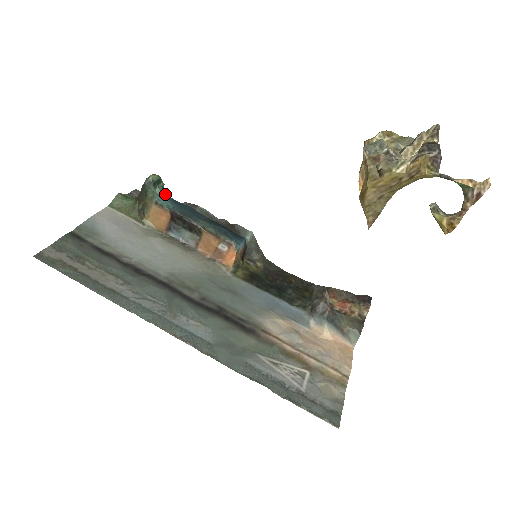
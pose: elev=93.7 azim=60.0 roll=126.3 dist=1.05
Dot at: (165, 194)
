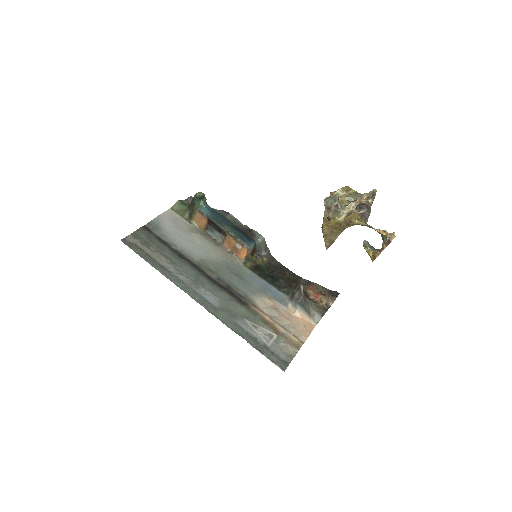
Dot at: (207, 205)
